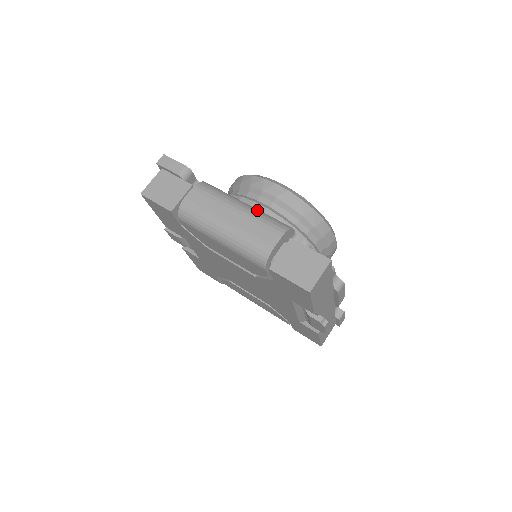
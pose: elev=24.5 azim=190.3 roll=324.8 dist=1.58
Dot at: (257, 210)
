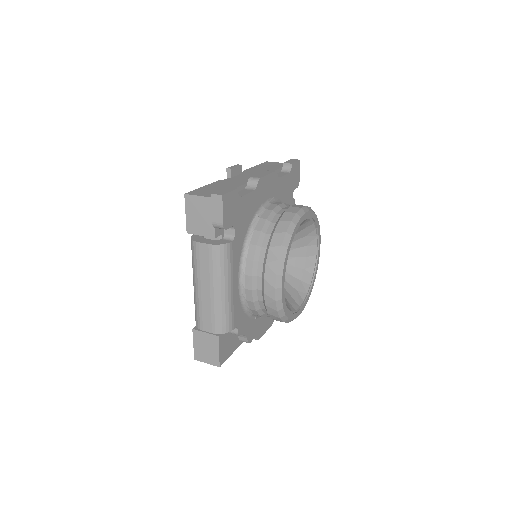
Dot at: (225, 303)
